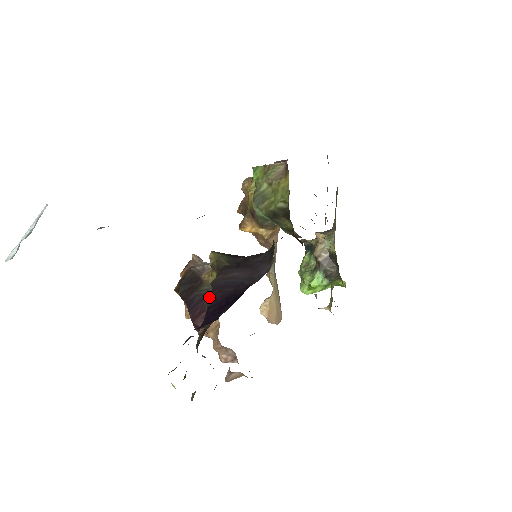
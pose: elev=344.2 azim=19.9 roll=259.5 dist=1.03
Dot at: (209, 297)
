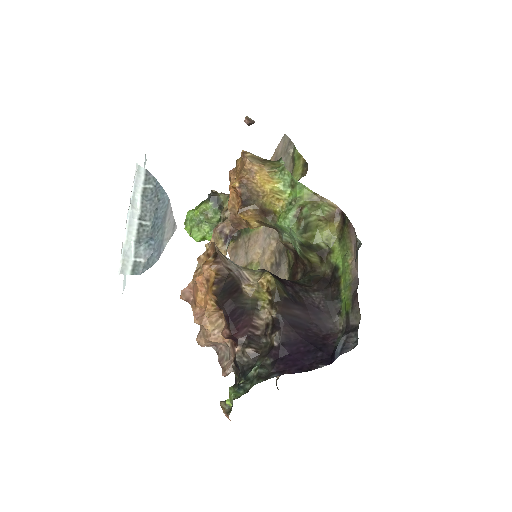
Dot at: (279, 332)
